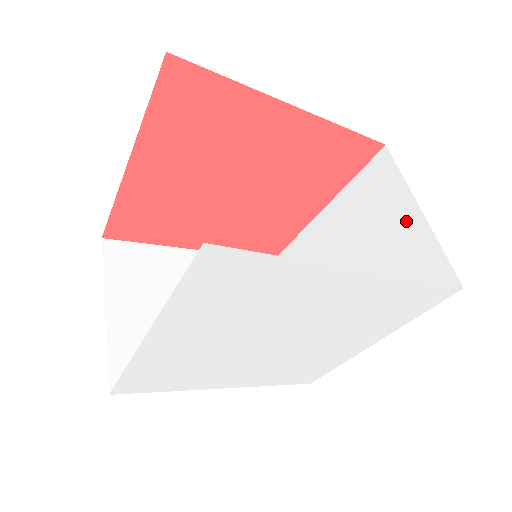
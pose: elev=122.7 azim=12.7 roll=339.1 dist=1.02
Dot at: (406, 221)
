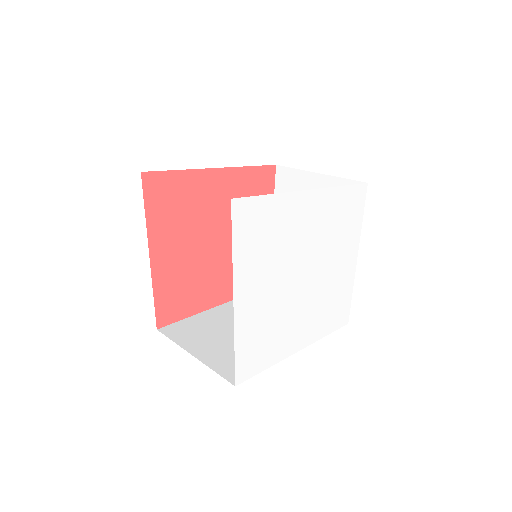
Dot at: (317, 185)
